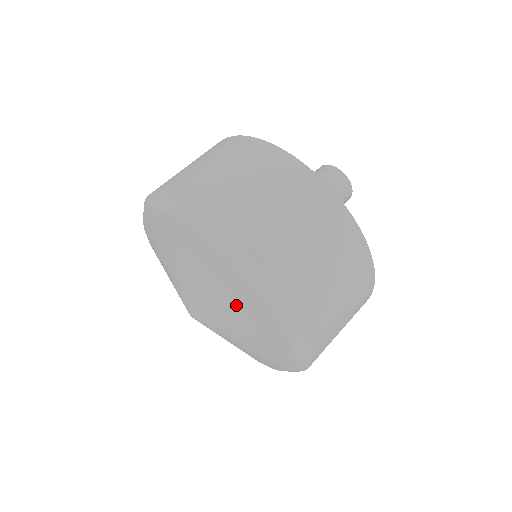
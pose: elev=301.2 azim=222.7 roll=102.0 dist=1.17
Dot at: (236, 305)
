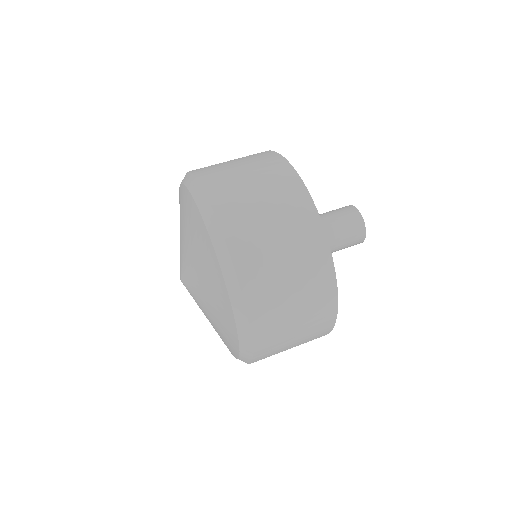
Dot at: (206, 273)
